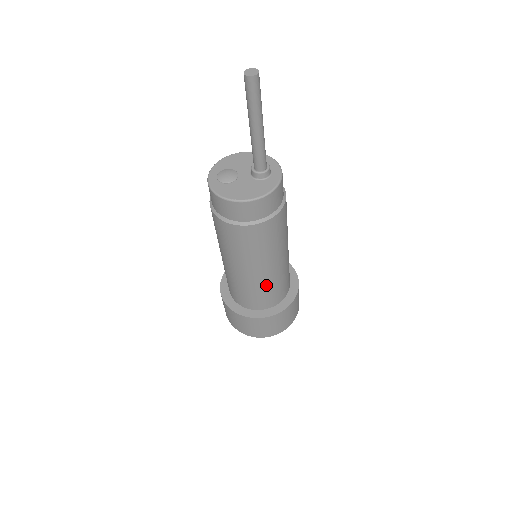
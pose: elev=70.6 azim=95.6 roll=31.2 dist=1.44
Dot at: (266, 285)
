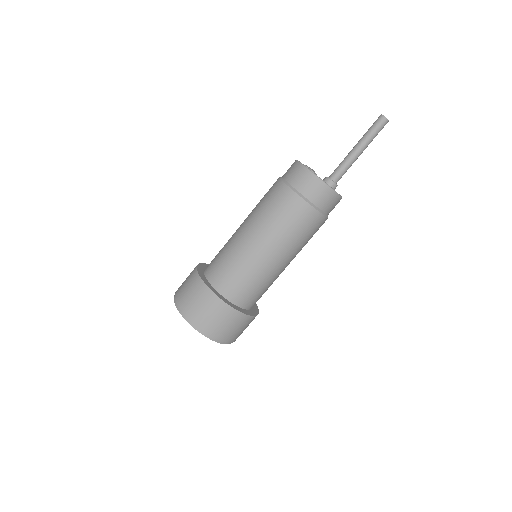
Dot at: (265, 278)
